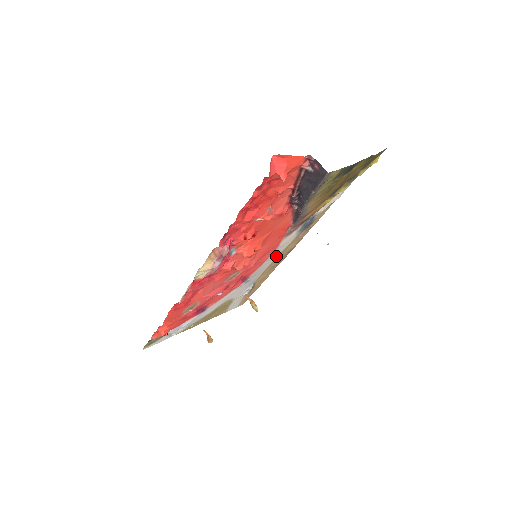
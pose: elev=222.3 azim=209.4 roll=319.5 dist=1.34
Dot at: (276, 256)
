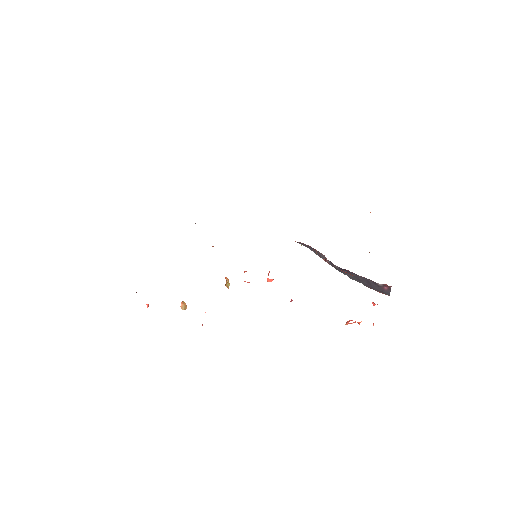
Dot at: occluded
